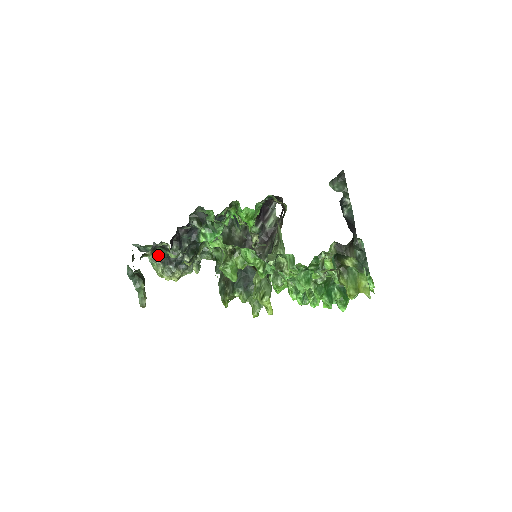
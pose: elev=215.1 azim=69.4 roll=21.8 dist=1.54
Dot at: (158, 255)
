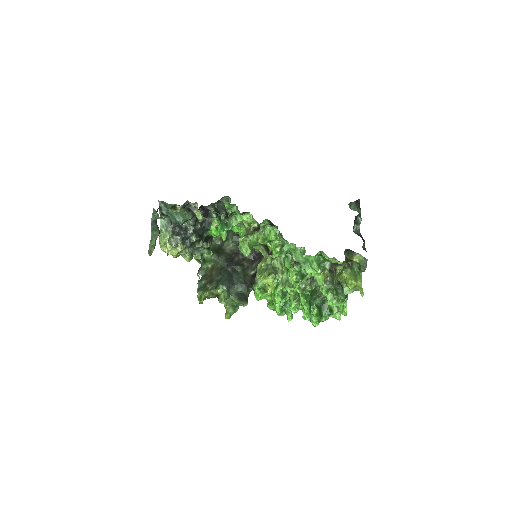
Dot at: (178, 218)
